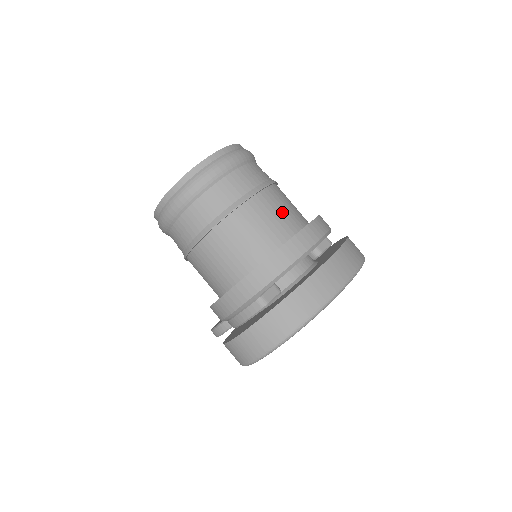
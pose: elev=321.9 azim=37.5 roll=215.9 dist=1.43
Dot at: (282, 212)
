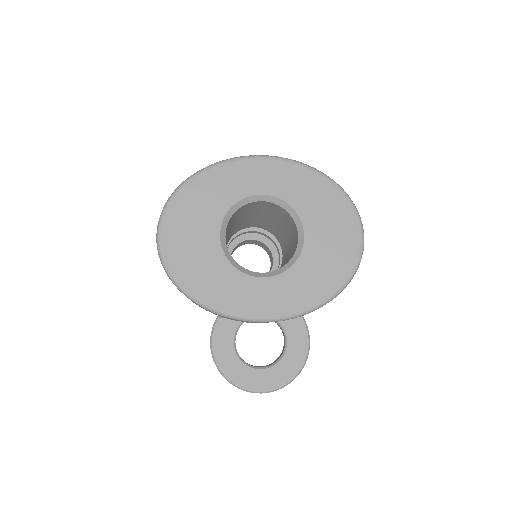
Dot at: occluded
